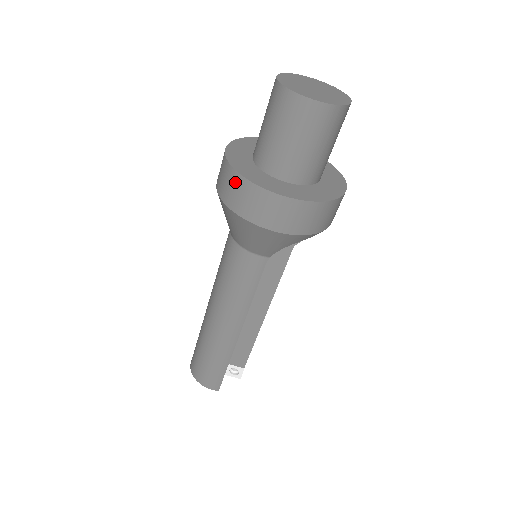
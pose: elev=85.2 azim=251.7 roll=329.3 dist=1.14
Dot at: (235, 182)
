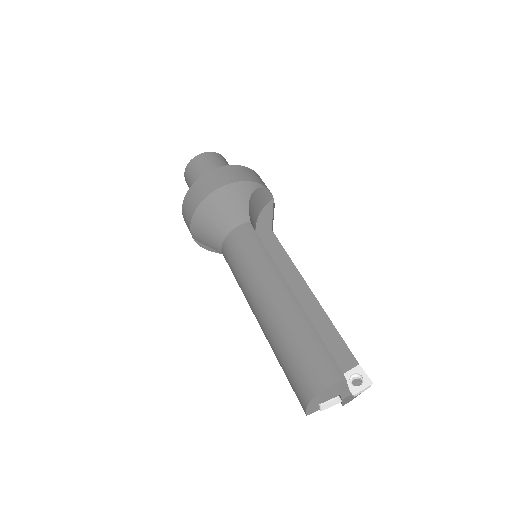
Dot at: (189, 196)
